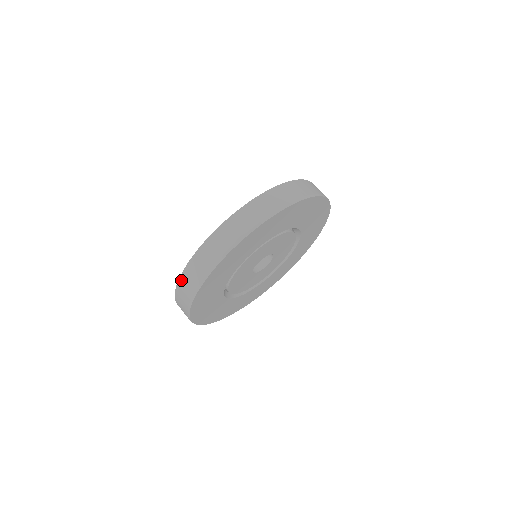
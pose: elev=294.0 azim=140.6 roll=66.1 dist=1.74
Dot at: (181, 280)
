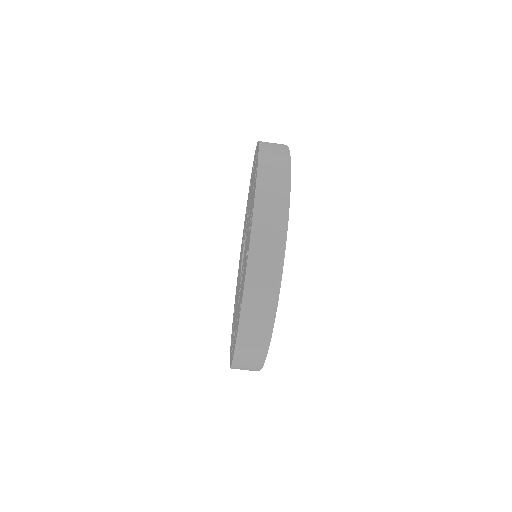
Dot at: (236, 362)
